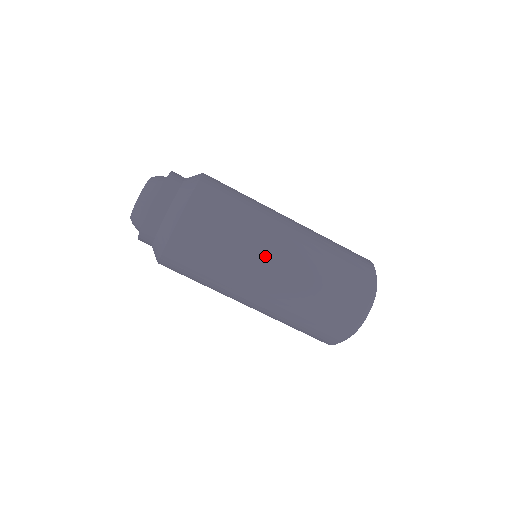
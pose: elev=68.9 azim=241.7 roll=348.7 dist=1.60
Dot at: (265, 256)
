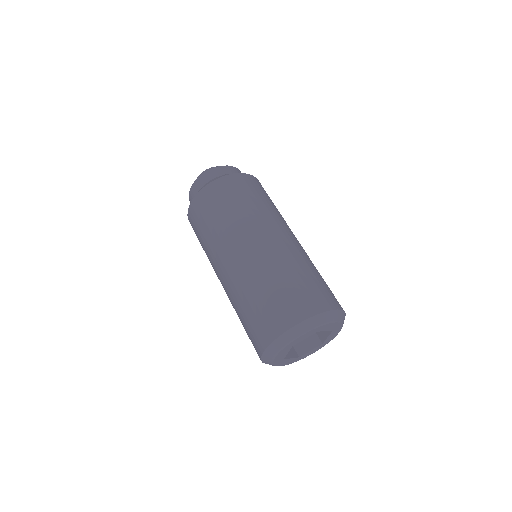
Dot at: occluded
